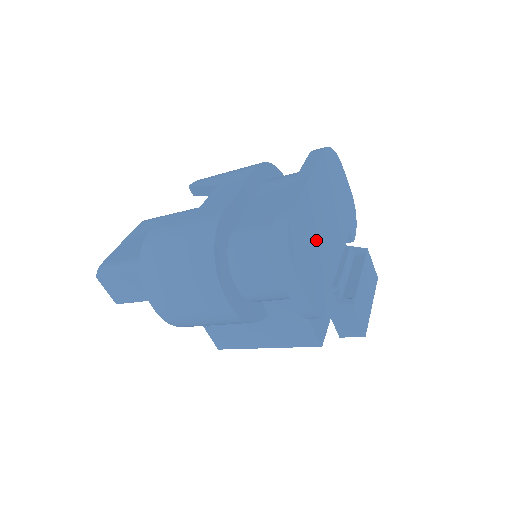
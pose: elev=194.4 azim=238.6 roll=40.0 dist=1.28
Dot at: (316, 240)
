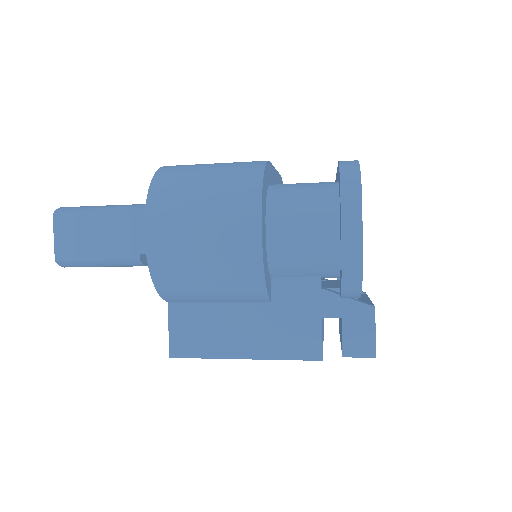
Dot at: occluded
